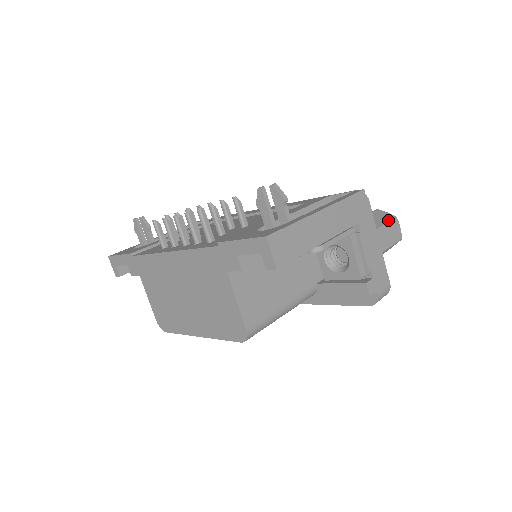
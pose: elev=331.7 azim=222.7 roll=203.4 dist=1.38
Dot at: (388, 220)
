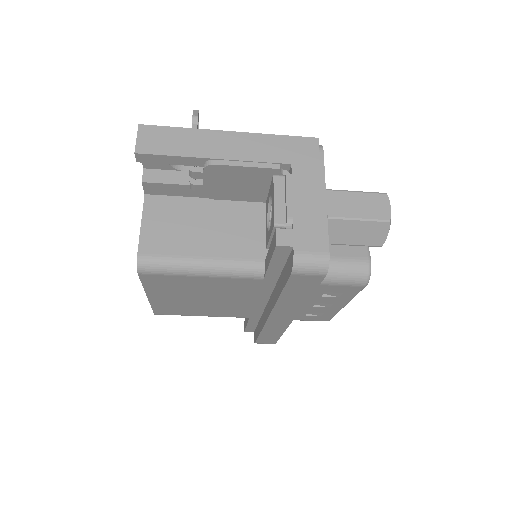
Dot at: occluded
